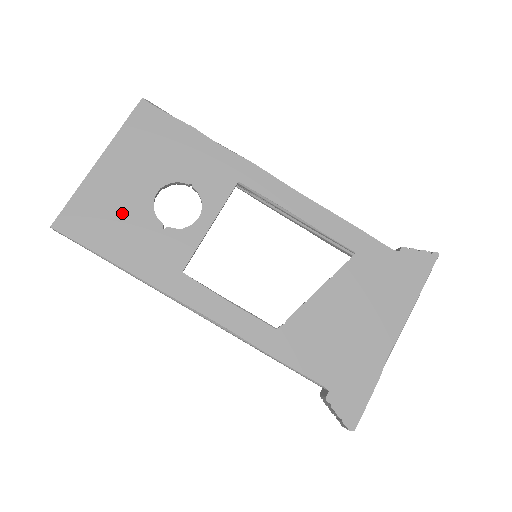
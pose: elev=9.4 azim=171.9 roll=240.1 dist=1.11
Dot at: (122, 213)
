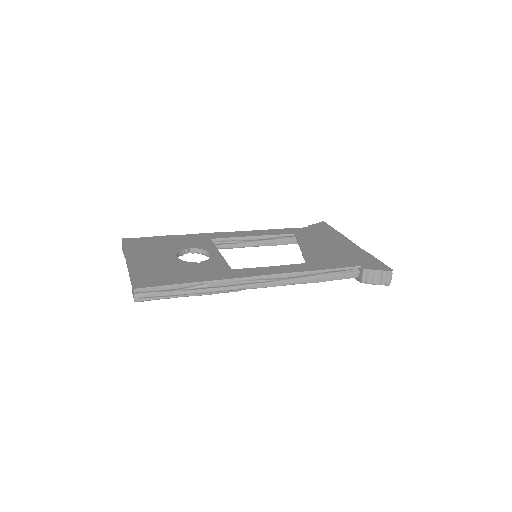
Dot at: (168, 268)
